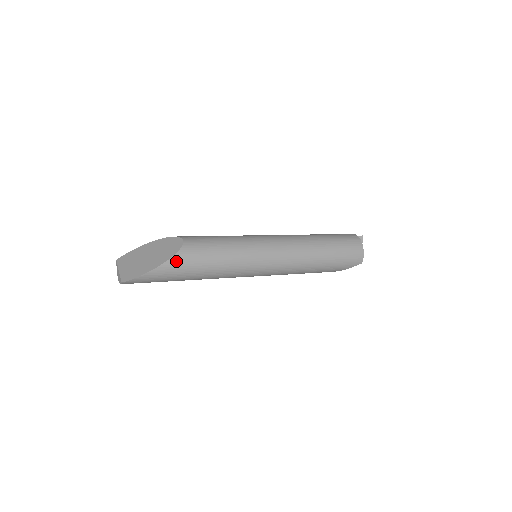
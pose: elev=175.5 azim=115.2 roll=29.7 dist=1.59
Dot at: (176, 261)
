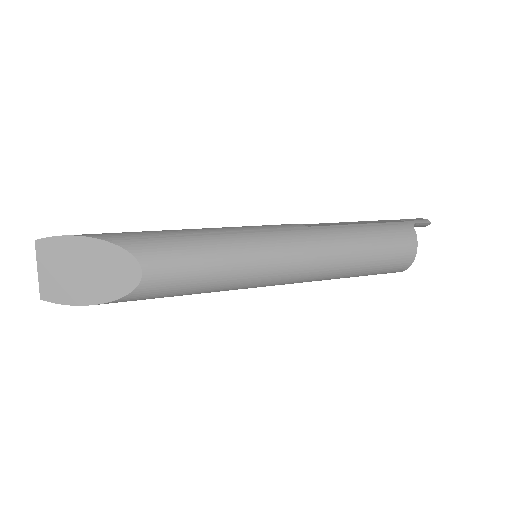
Dot at: (124, 300)
